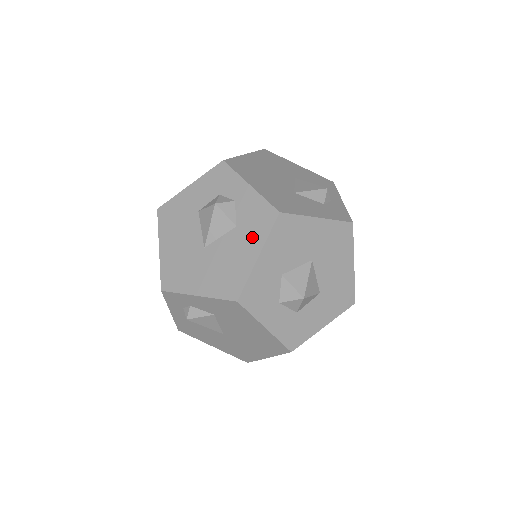
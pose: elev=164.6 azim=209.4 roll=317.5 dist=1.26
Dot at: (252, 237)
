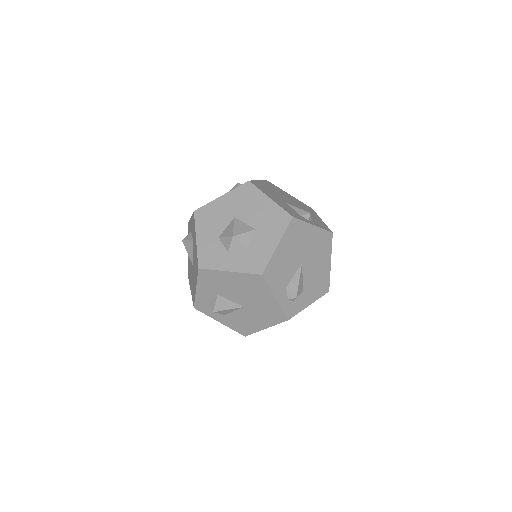
Dot at: (194, 235)
